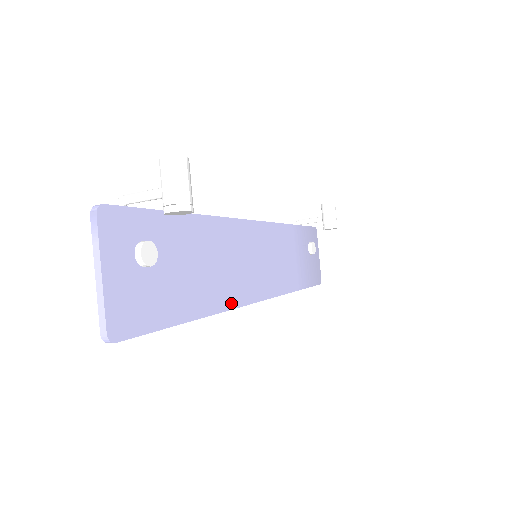
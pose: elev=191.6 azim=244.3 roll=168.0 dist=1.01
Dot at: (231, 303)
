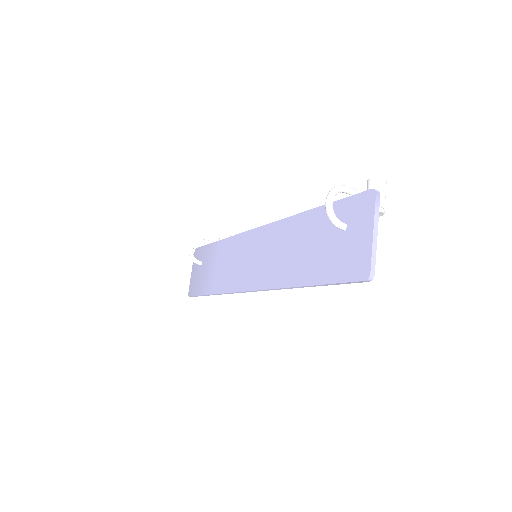
Dot at: occluded
